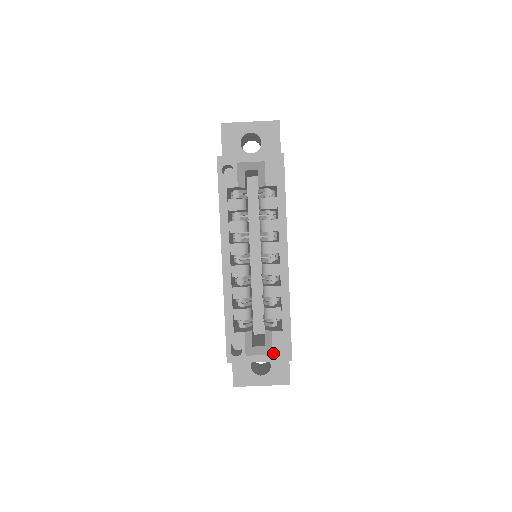
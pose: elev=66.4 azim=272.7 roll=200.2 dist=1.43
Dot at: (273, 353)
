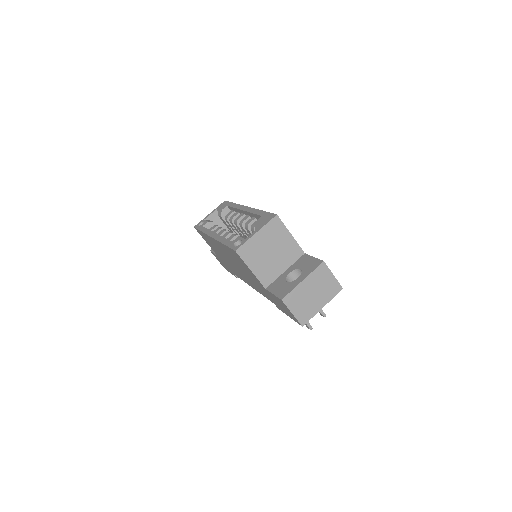
Dot at: (262, 224)
